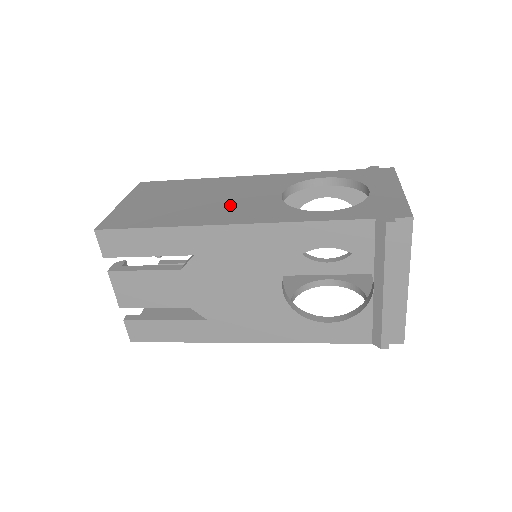
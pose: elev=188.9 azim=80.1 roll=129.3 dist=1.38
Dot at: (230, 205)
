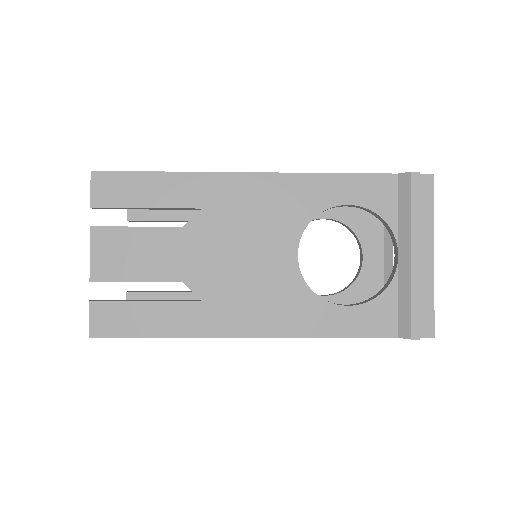
Dot at: occluded
